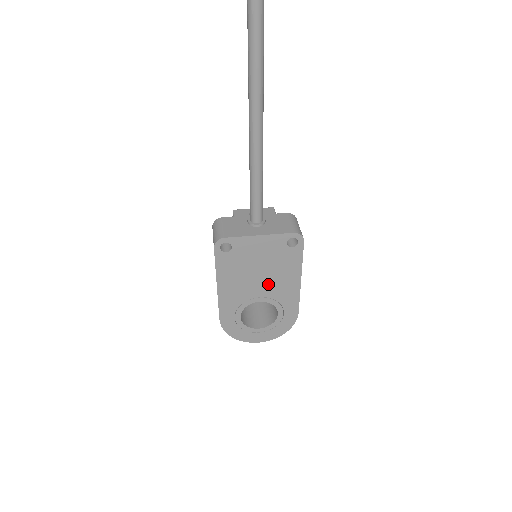
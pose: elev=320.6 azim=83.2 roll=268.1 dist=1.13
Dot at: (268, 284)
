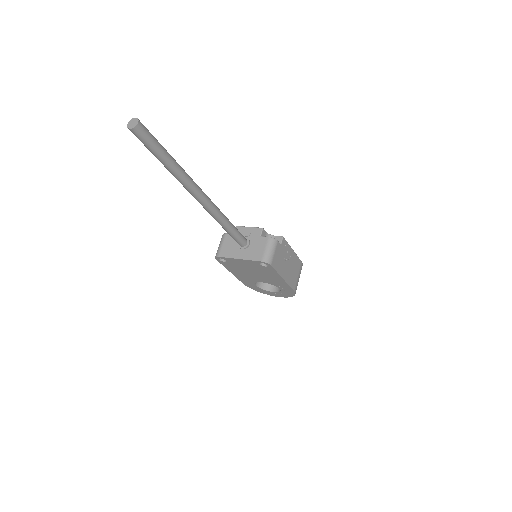
Dot at: (262, 277)
